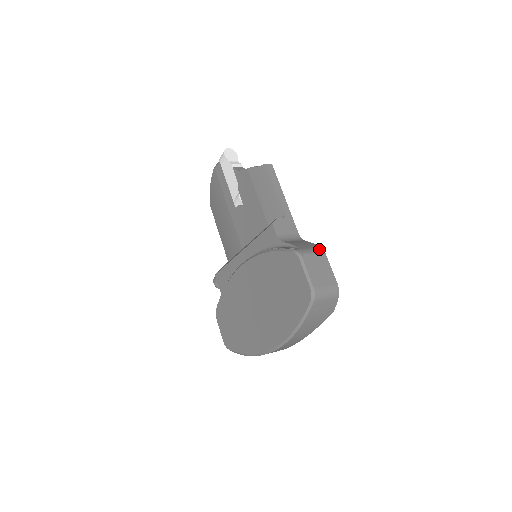
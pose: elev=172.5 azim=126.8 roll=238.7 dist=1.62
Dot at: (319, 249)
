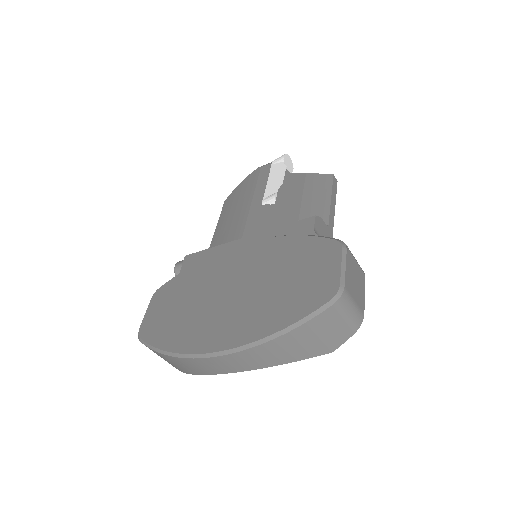
Dot at: occluded
